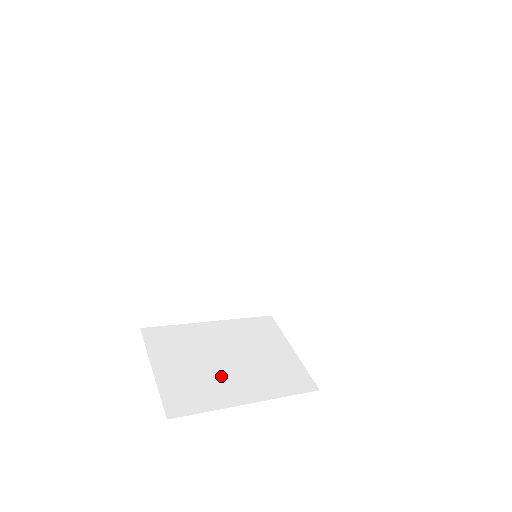
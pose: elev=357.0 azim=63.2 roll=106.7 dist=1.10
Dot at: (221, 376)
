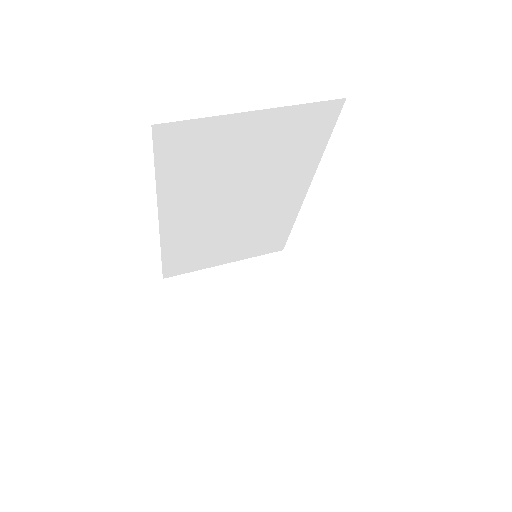
Dot at: (233, 326)
